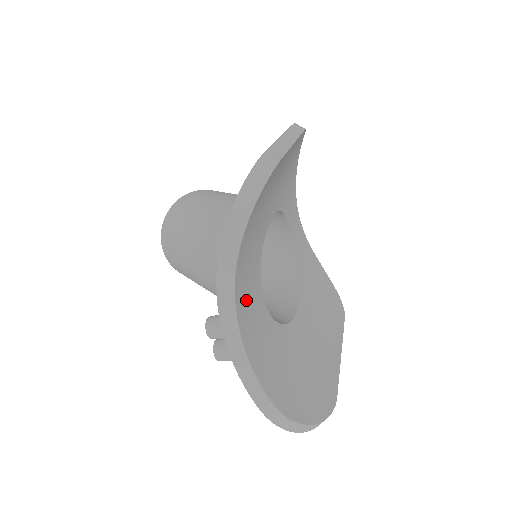
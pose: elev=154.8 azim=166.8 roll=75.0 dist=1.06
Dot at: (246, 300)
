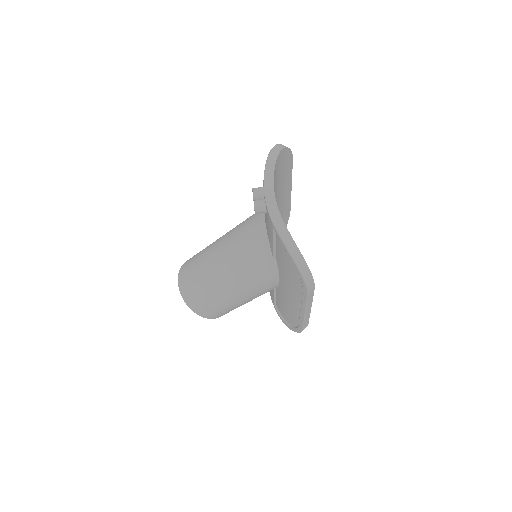
Dot at: occluded
